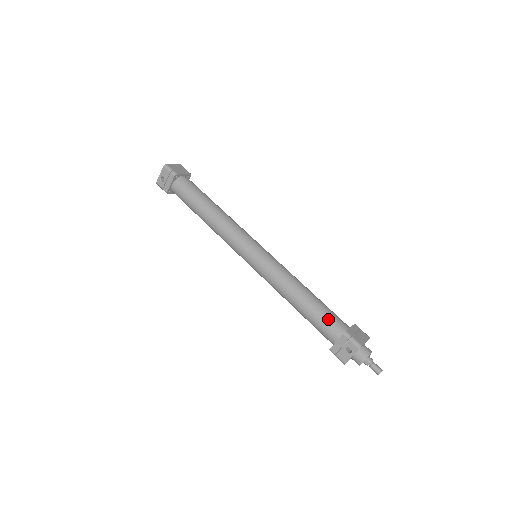
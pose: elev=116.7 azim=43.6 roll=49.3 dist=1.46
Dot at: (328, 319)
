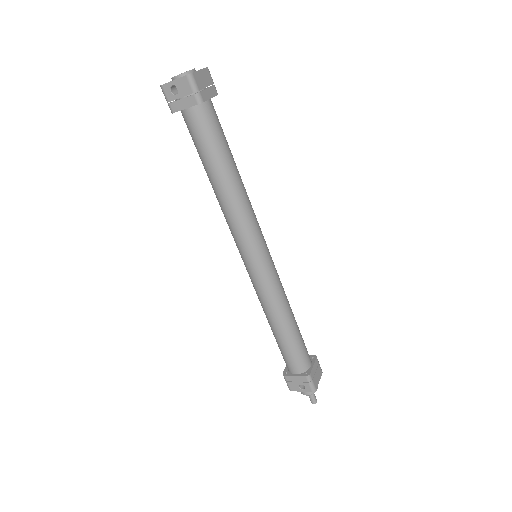
Dot at: (299, 355)
